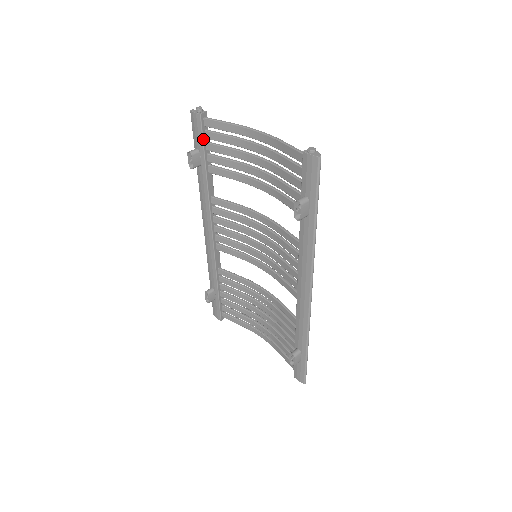
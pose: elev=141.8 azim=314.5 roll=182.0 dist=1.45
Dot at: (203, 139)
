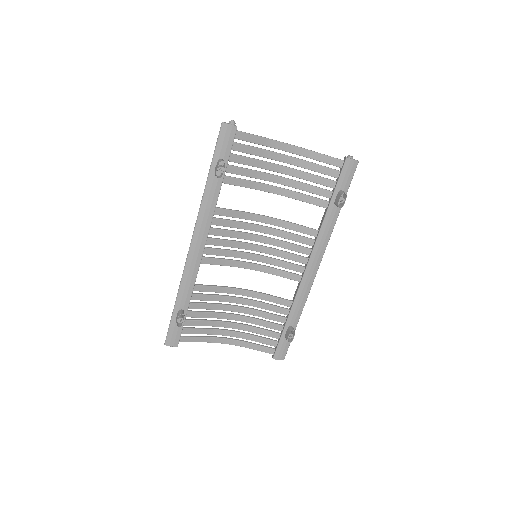
Dot at: occluded
